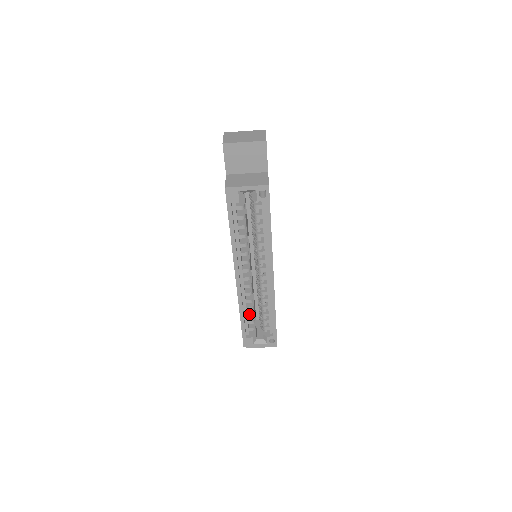
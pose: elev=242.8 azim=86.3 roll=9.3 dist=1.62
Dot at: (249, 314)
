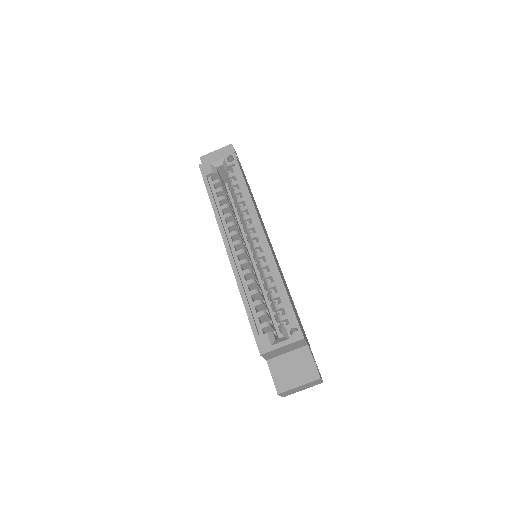
Dot at: (255, 301)
